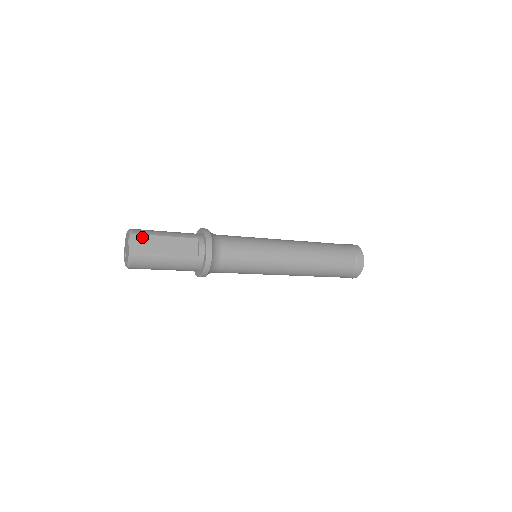
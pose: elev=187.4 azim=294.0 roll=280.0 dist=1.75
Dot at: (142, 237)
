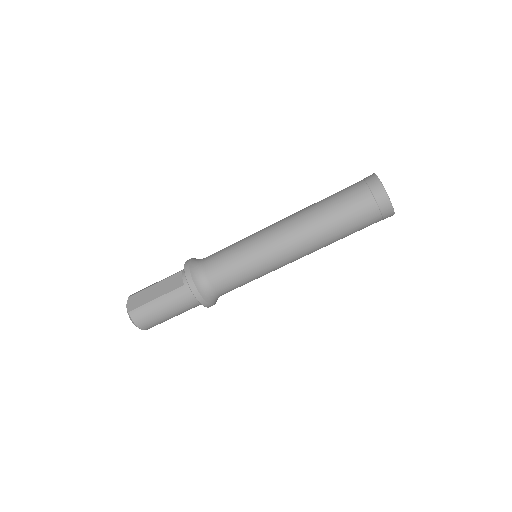
Dot at: (136, 295)
